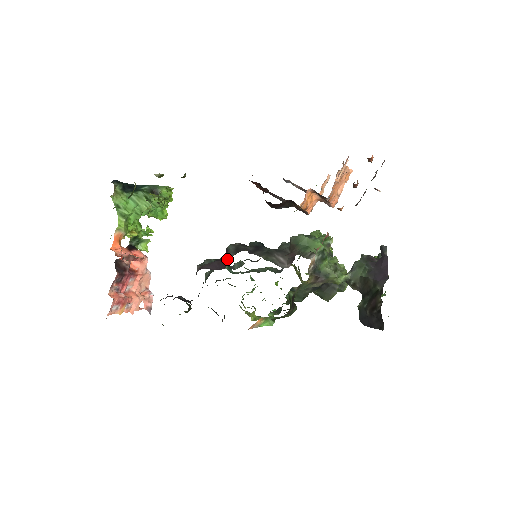
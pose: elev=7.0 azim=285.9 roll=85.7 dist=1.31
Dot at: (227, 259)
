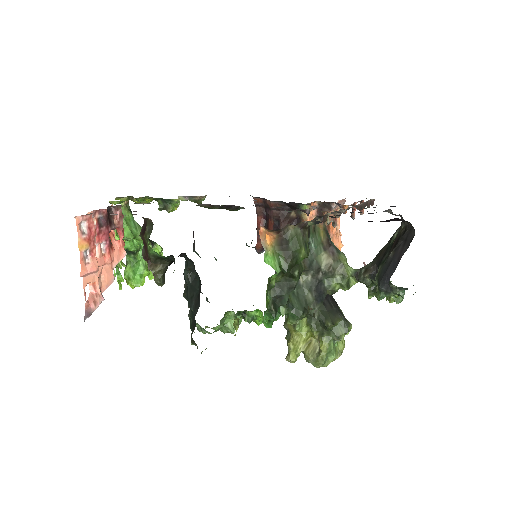
Dot at: occluded
